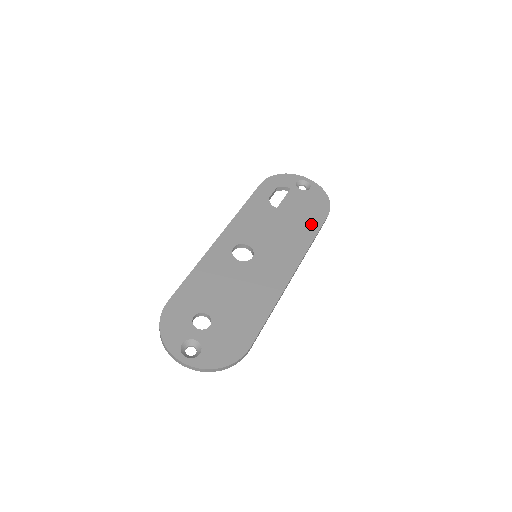
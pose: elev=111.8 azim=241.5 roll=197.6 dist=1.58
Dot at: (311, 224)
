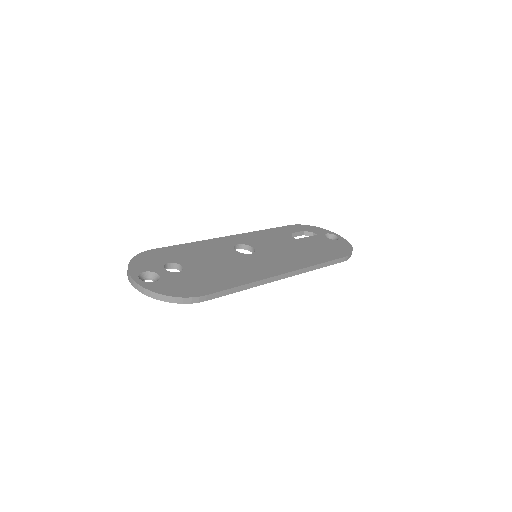
Dot at: (324, 255)
